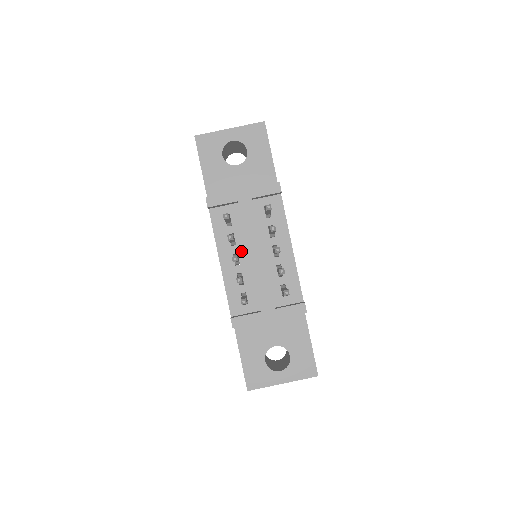
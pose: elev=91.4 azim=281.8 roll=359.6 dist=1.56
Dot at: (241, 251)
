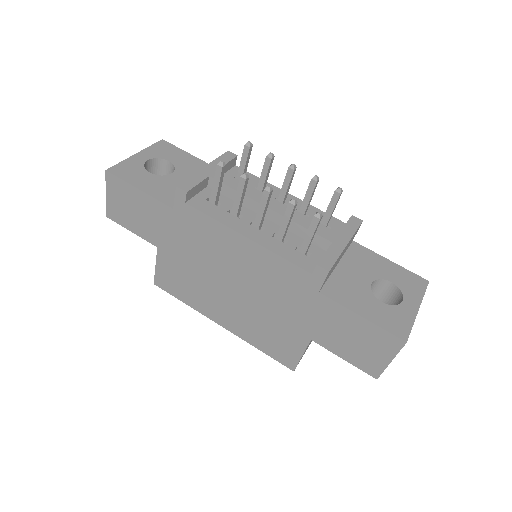
Dot at: (253, 218)
